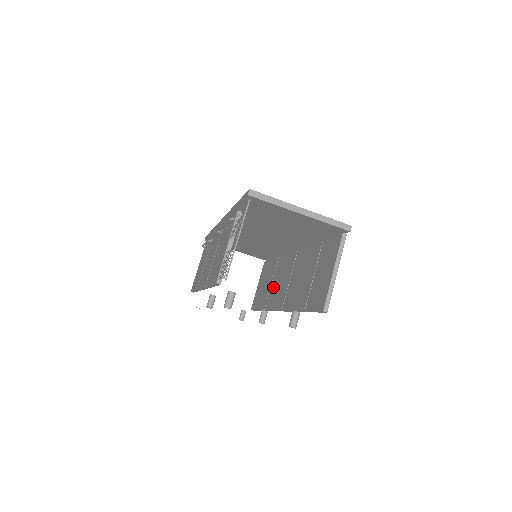
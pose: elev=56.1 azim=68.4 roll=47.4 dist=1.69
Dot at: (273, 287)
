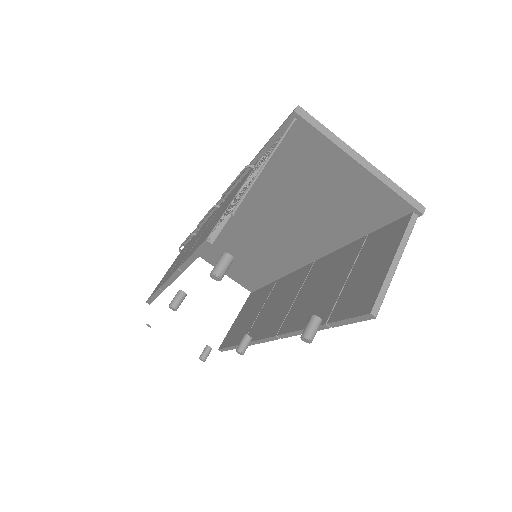
Dot at: (263, 314)
